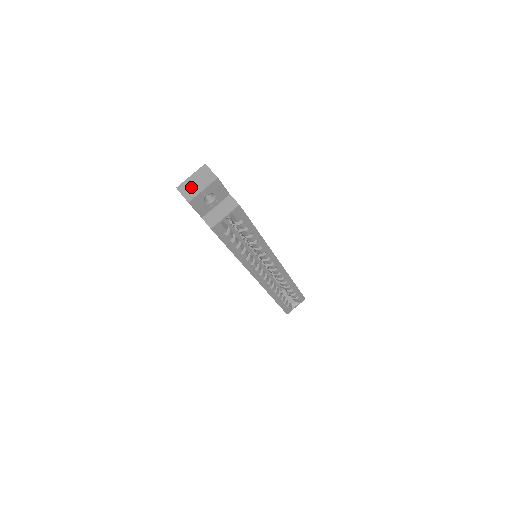
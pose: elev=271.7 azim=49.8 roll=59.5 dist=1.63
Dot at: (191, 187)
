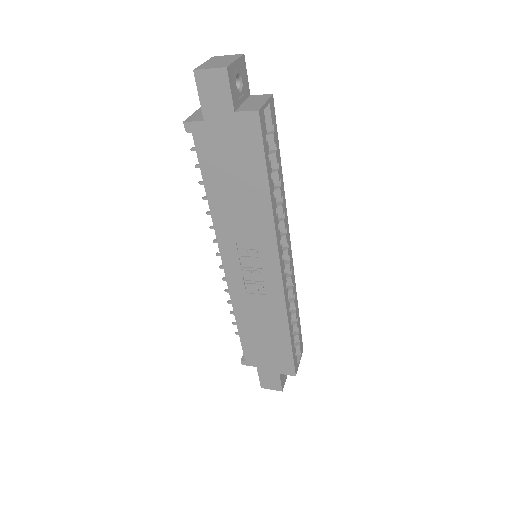
Dot at: (215, 64)
